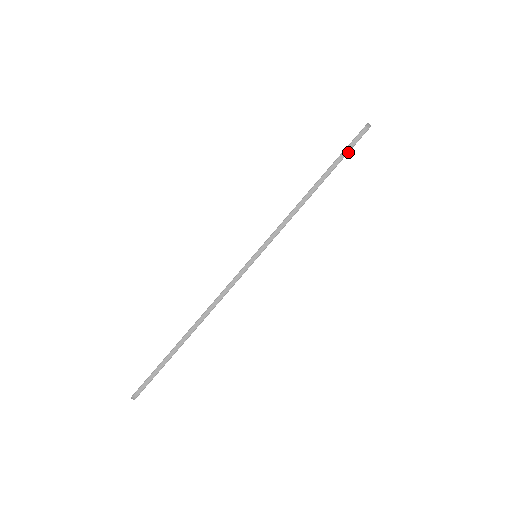
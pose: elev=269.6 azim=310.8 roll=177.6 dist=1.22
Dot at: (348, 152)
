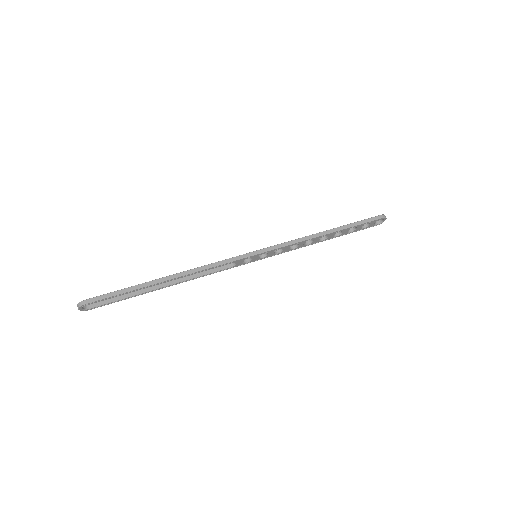
Dot at: (363, 223)
